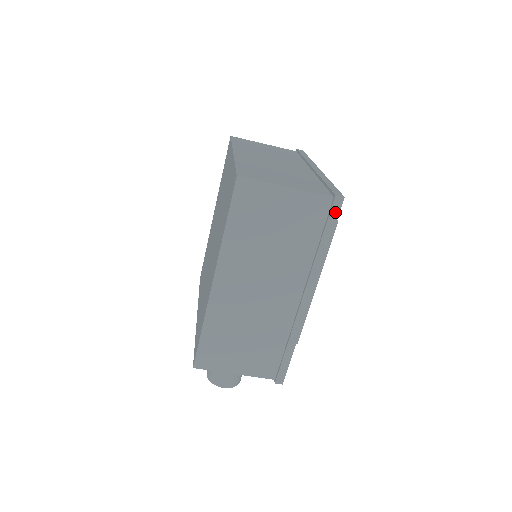
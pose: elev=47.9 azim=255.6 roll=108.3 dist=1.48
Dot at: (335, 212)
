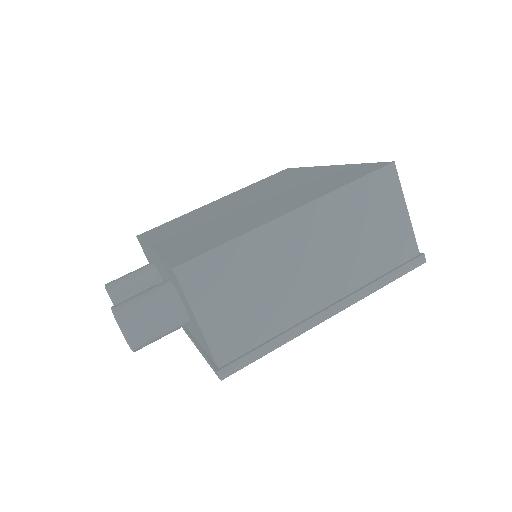
Dot at: (413, 265)
